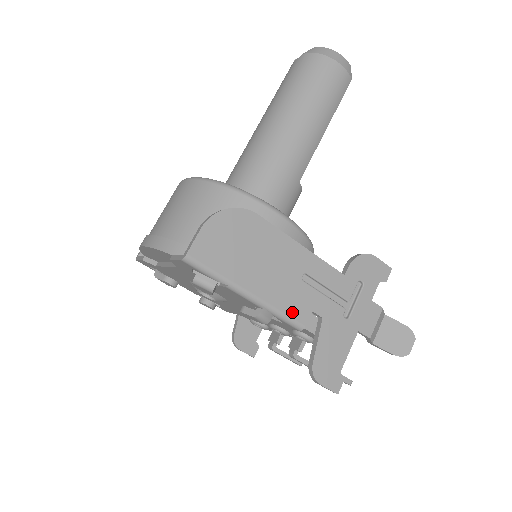
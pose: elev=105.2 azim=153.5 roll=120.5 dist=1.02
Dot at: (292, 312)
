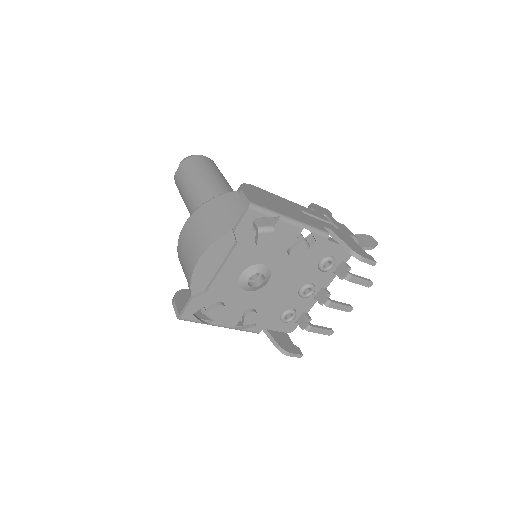
Dot at: (317, 227)
